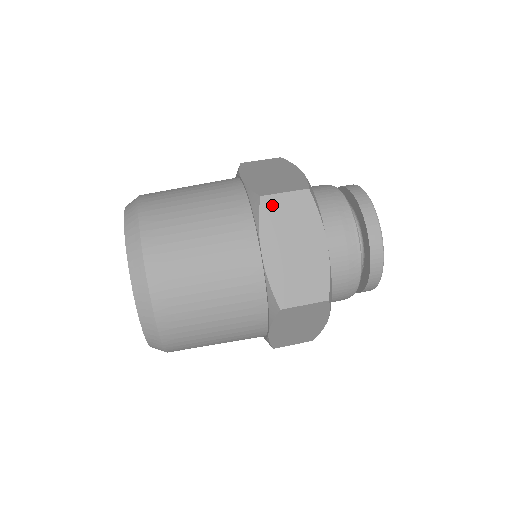
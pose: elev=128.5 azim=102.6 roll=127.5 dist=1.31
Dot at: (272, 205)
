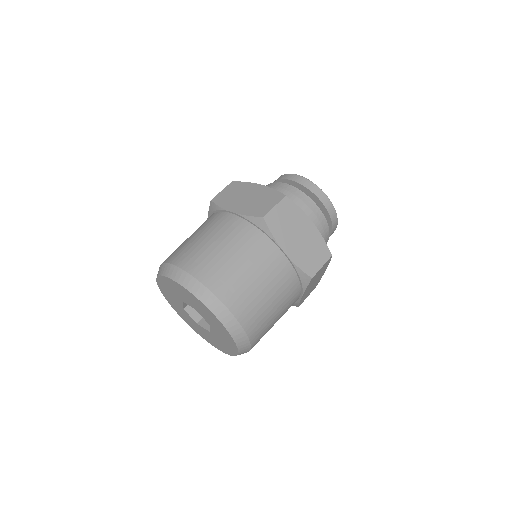
Dot at: occluded
